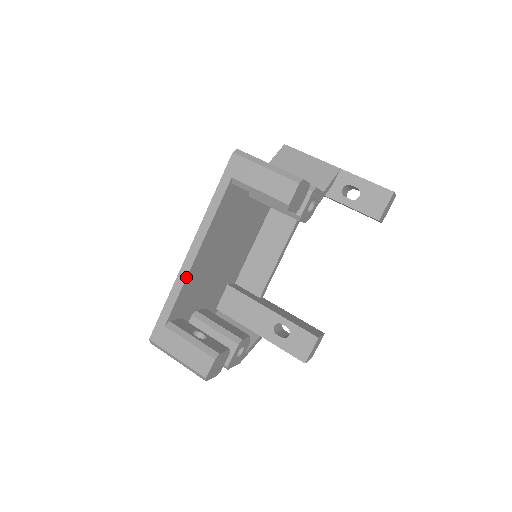
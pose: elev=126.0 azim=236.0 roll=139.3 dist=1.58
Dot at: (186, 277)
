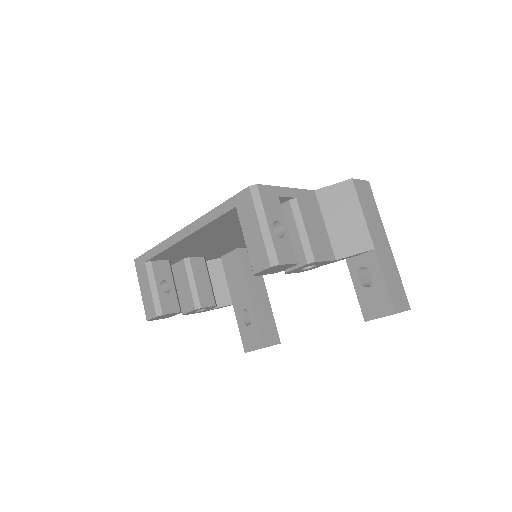
Dot at: (171, 246)
